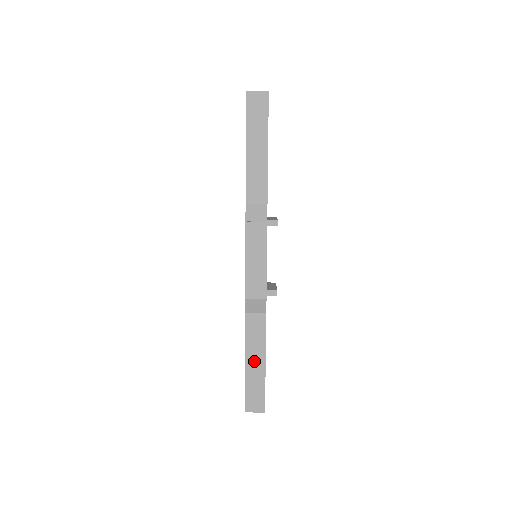
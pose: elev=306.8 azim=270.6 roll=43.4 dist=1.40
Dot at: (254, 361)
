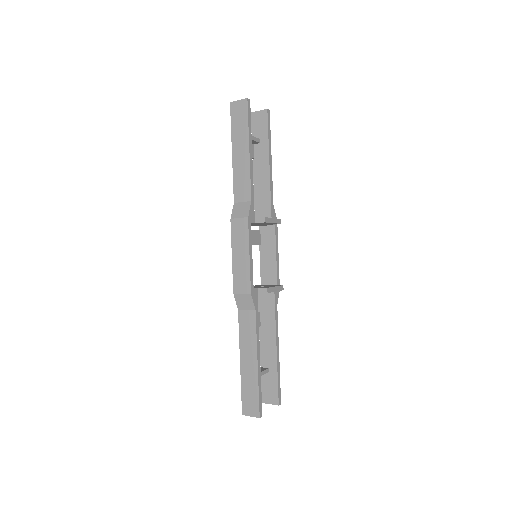
Dot at: (247, 360)
